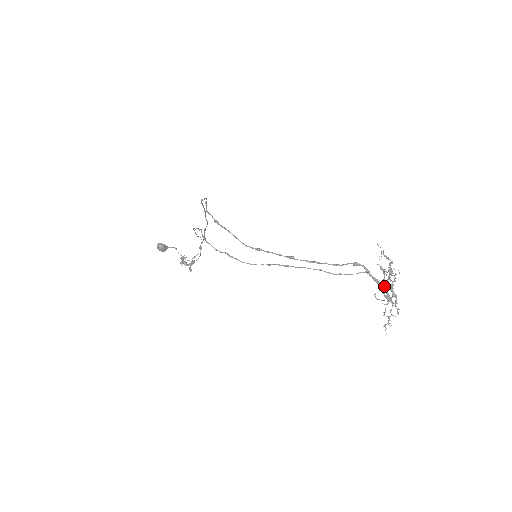
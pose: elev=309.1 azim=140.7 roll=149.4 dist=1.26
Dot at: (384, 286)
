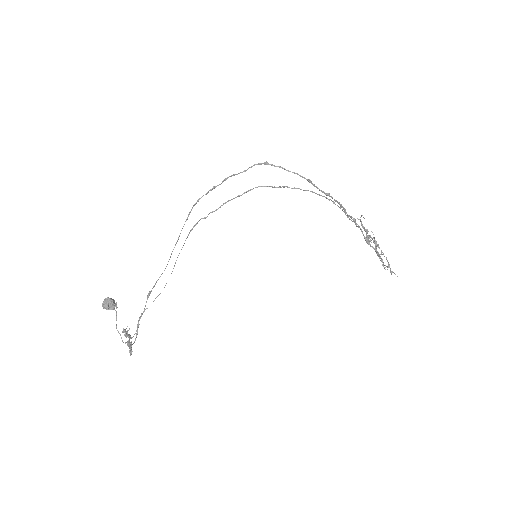
Dot at: (375, 240)
